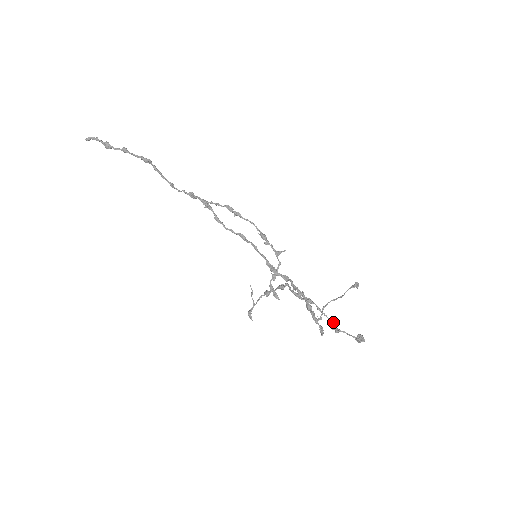
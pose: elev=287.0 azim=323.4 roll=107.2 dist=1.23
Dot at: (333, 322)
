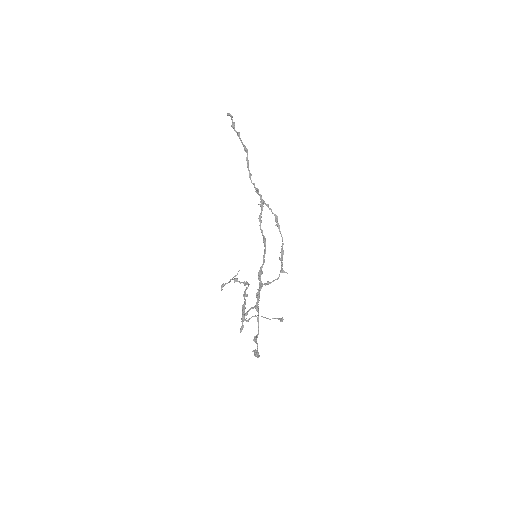
Dot at: occluded
